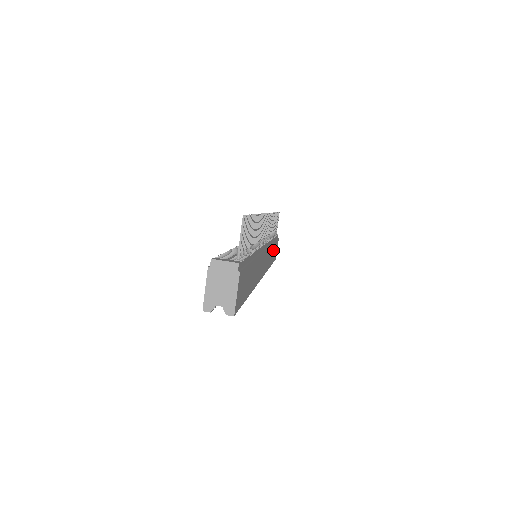
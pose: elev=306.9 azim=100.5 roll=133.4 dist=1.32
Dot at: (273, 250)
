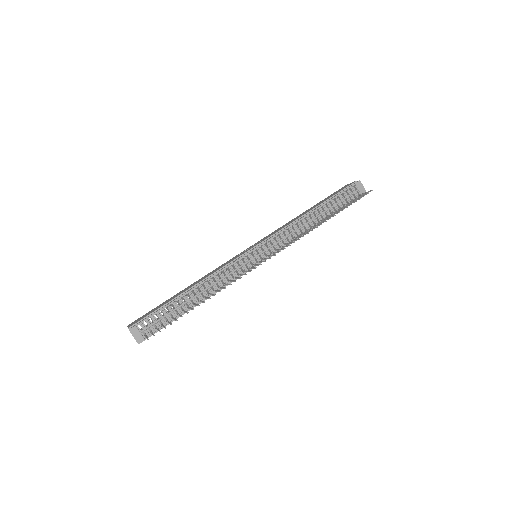
Dot at: occluded
